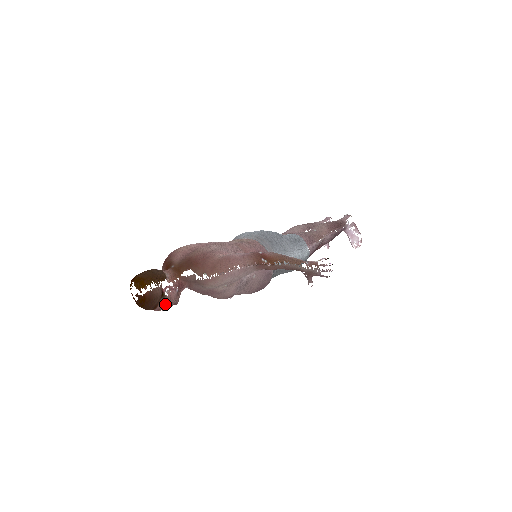
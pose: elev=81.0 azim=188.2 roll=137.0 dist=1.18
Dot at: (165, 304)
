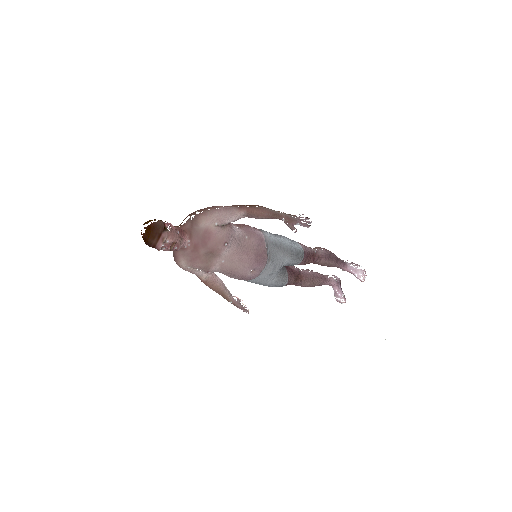
Dot at: (168, 237)
